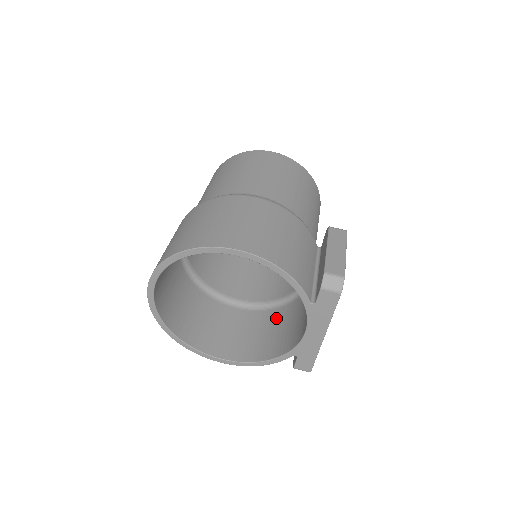
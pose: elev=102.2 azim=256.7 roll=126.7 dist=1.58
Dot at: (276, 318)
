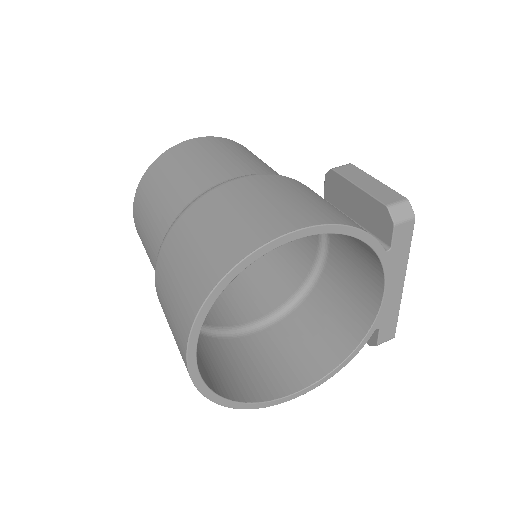
Dot at: (312, 311)
